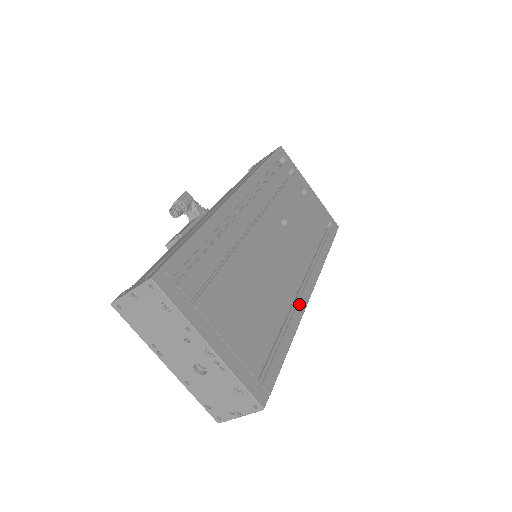
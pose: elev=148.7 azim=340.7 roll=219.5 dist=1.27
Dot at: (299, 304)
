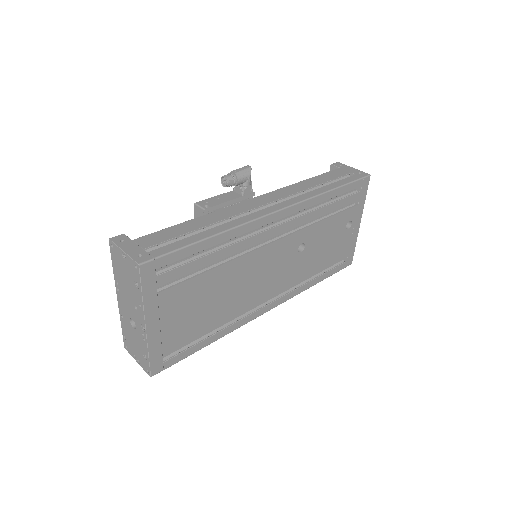
Dot at: (249, 316)
